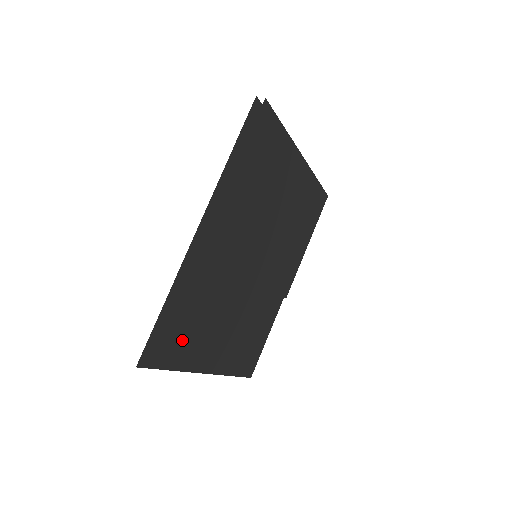
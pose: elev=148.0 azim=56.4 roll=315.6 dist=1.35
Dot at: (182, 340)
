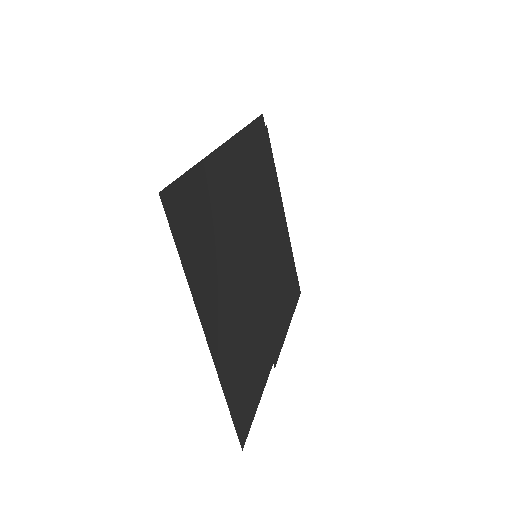
Dot at: (197, 241)
